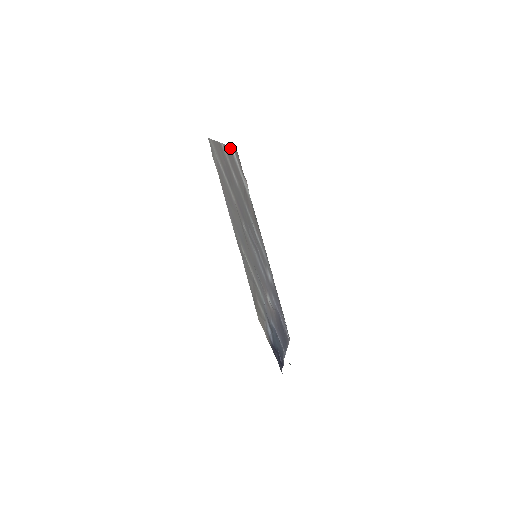
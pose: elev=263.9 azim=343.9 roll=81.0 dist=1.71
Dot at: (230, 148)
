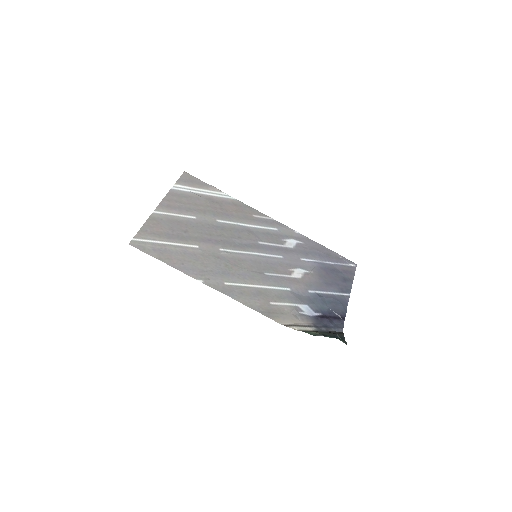
Dot at: (170, 192)
